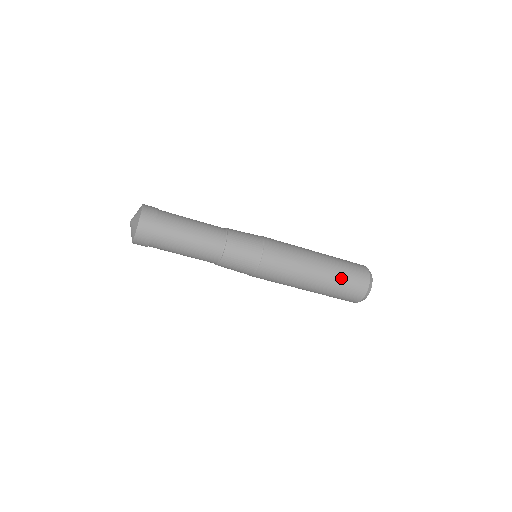
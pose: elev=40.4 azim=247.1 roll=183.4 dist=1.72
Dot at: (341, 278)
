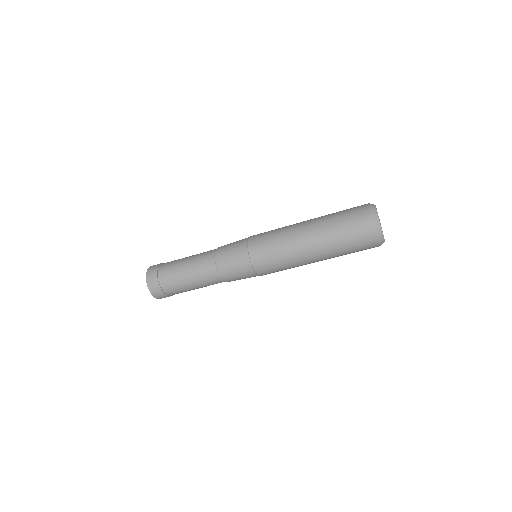
Dot at: (334, 221)
